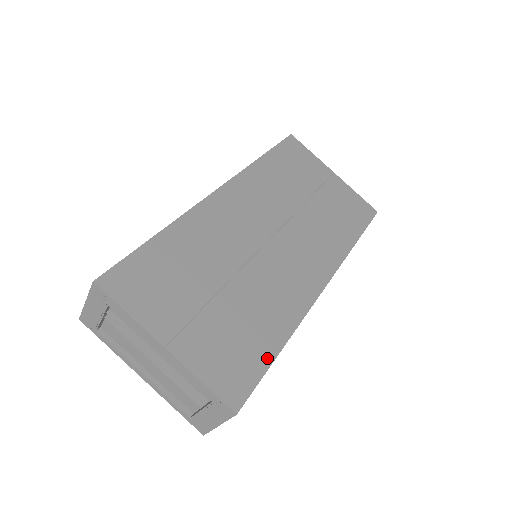
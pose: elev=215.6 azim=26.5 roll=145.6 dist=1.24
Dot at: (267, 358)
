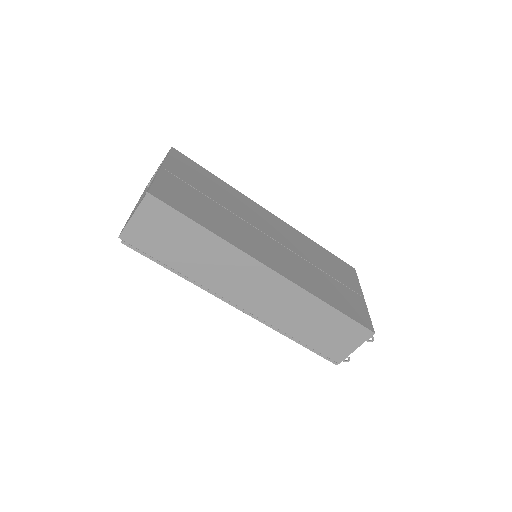
Dot at: (193, 217)
